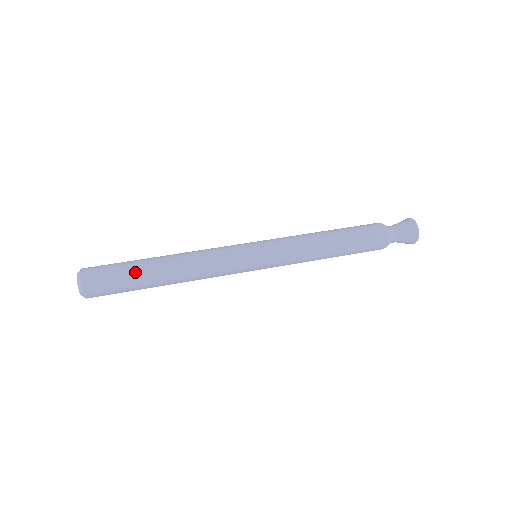
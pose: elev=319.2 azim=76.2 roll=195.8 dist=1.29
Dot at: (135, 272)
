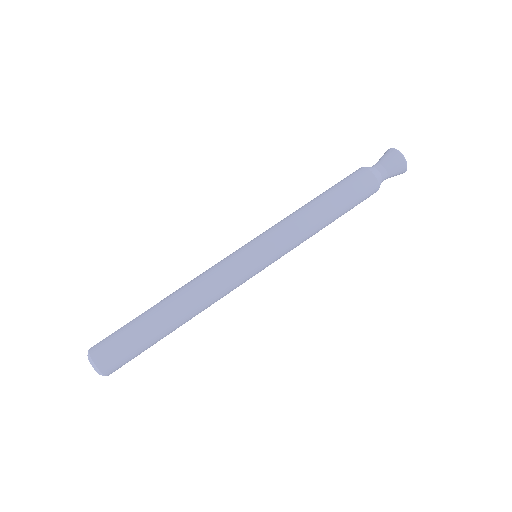
Dot at: (153, 341)
